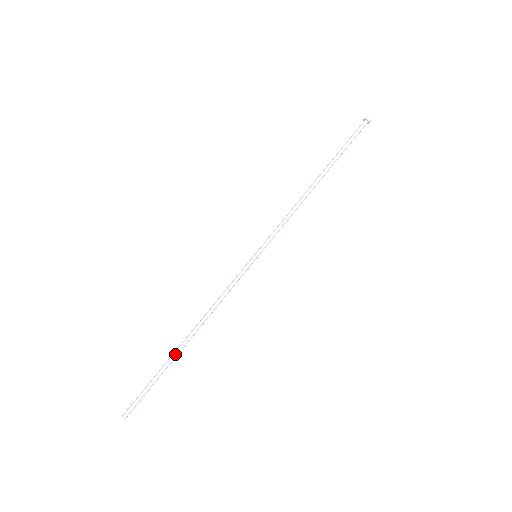
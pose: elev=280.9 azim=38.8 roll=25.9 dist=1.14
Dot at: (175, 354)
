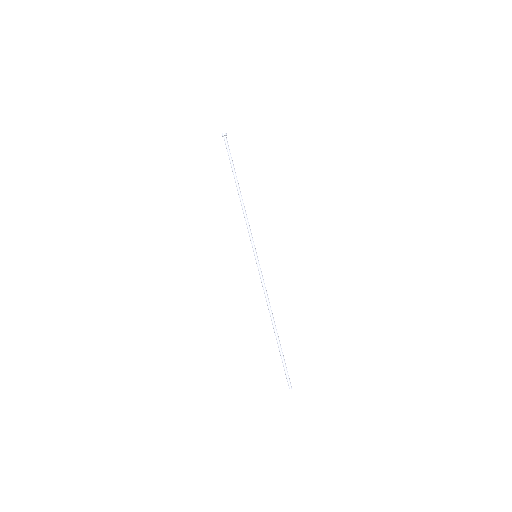
Dot at: (276, 338)
